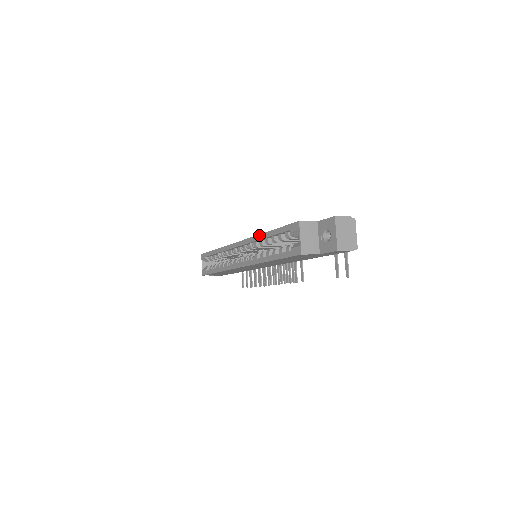
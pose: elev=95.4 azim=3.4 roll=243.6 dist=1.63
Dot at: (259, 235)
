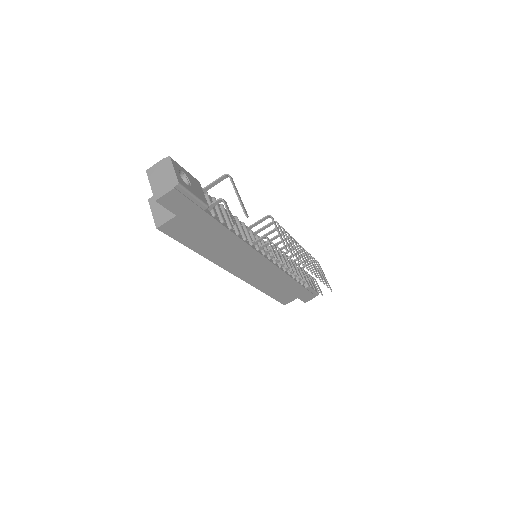
Dot at: occluded
